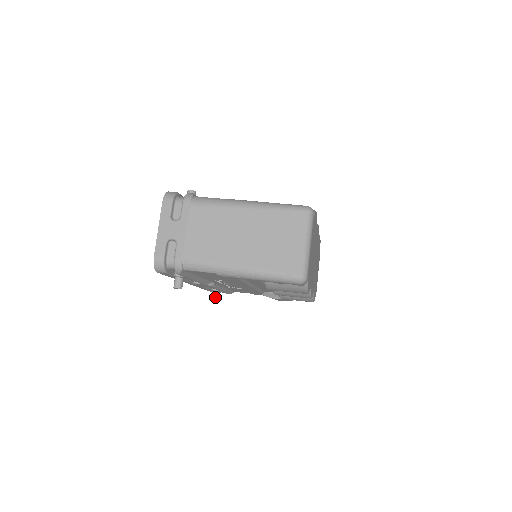
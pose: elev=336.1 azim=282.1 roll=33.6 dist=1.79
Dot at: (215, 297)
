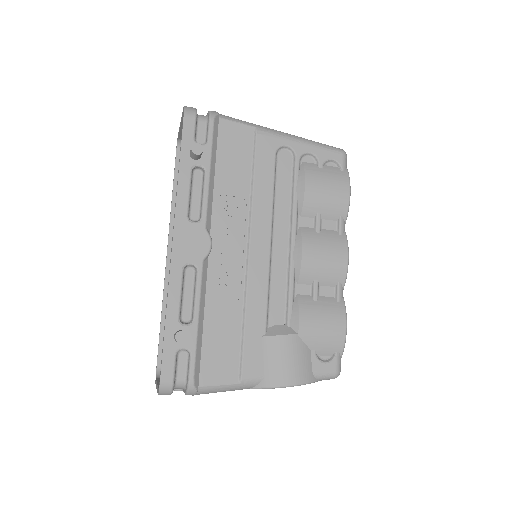
Dot at: (184, 331)
